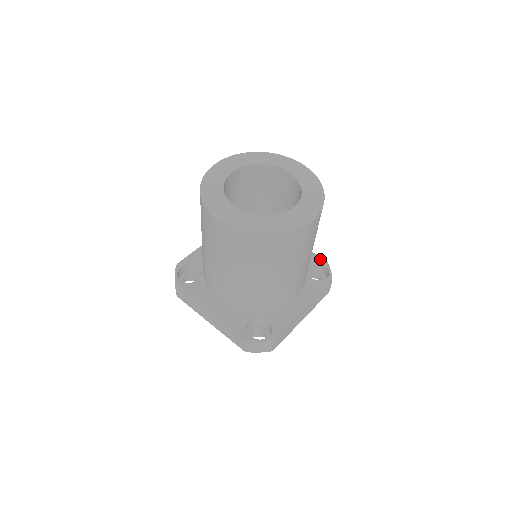
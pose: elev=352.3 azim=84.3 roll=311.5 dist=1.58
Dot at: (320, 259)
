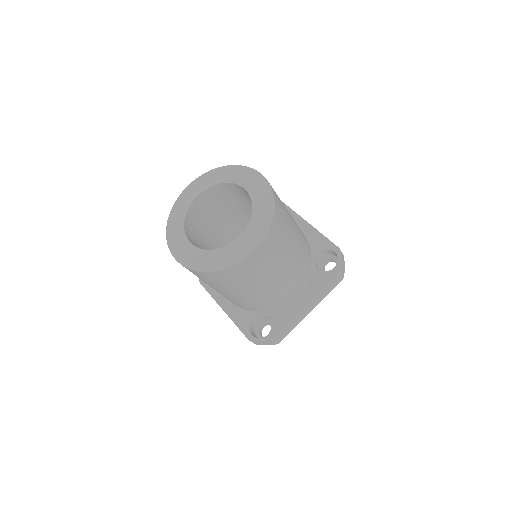
Dot at: (331, 245)
